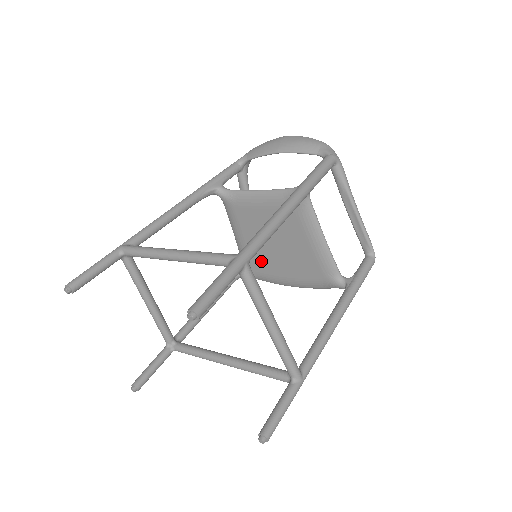
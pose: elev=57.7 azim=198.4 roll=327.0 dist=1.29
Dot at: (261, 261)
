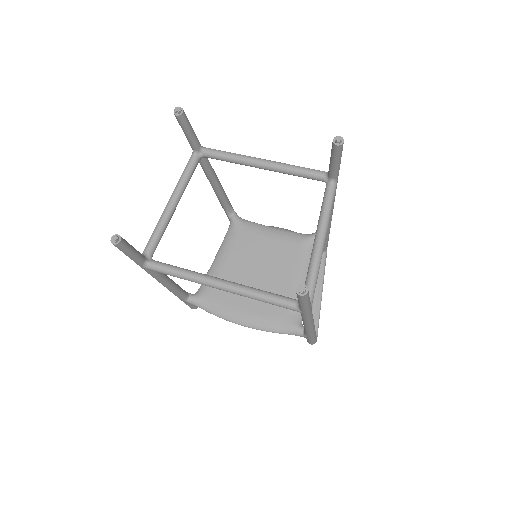
Dot at: occluded
